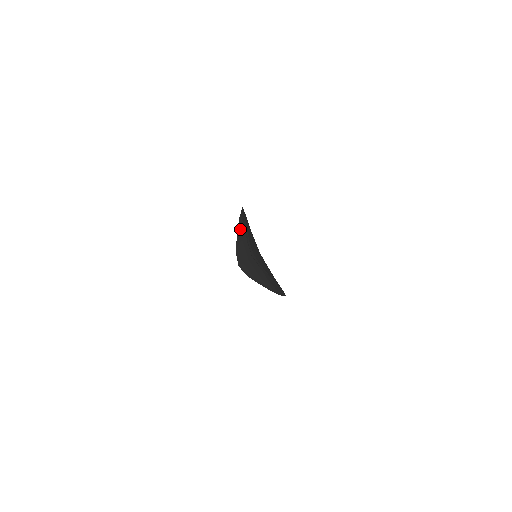
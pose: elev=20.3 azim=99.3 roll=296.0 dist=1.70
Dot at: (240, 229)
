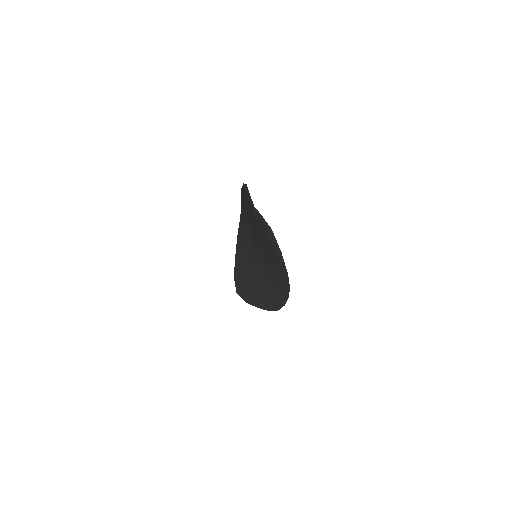
Dot at: (239, 244)
